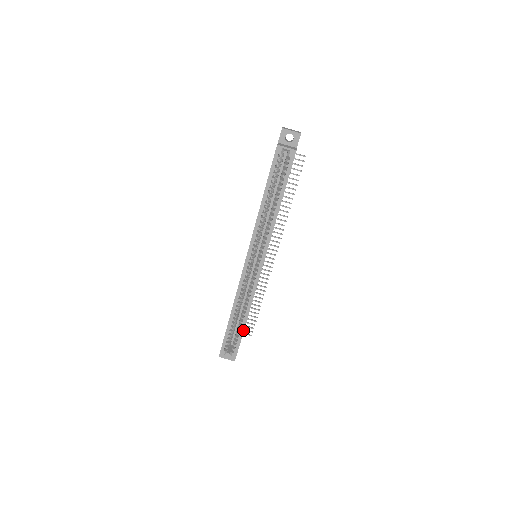
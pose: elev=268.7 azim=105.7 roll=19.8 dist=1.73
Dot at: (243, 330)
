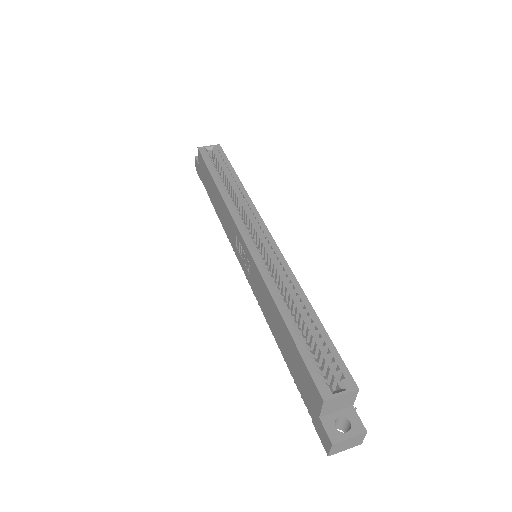
Dot at: (322, 328)
